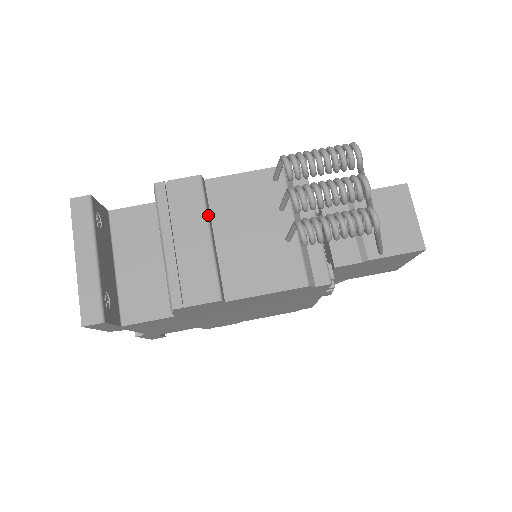
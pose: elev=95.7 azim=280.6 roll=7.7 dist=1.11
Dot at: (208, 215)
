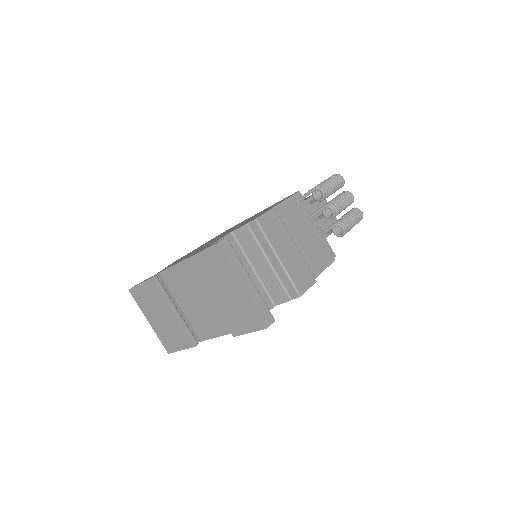
Dot at: (288, 232)
